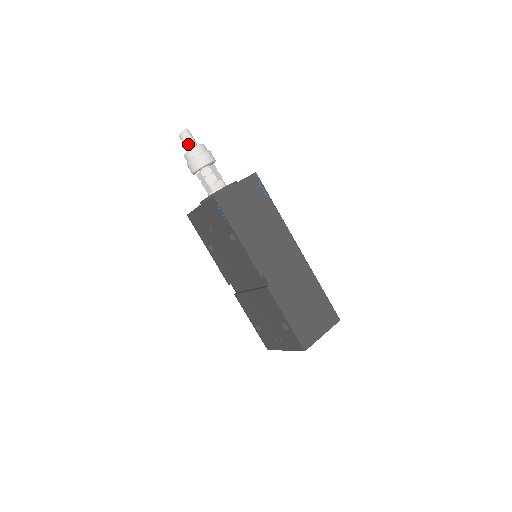
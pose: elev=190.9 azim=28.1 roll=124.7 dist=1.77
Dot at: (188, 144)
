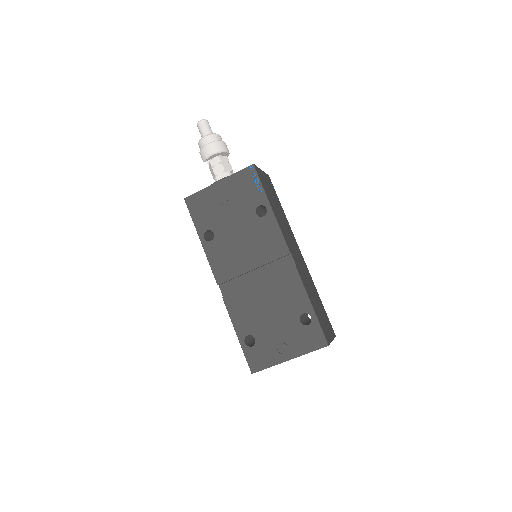
Dot at: (208, 131)
